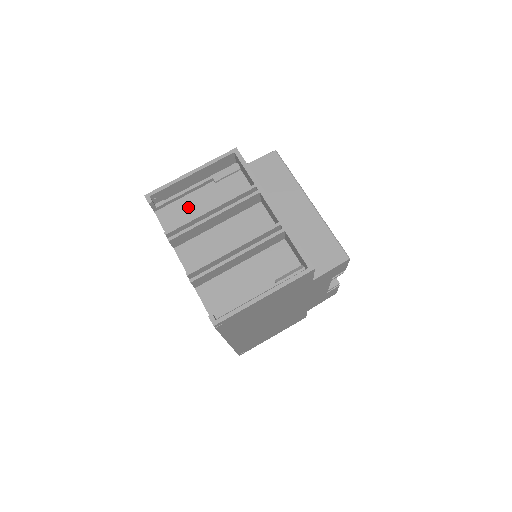
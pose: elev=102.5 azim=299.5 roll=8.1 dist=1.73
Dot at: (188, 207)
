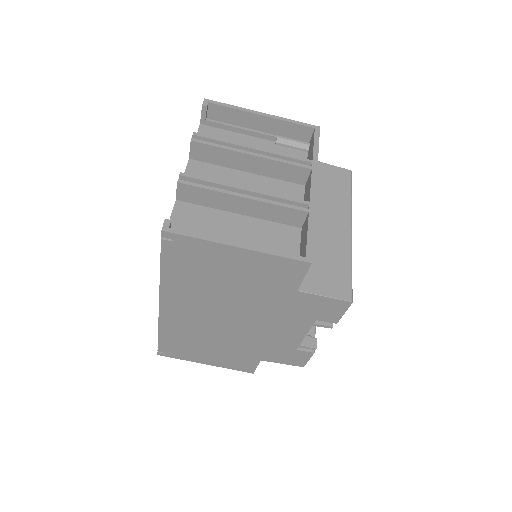
Dot at: occluded
